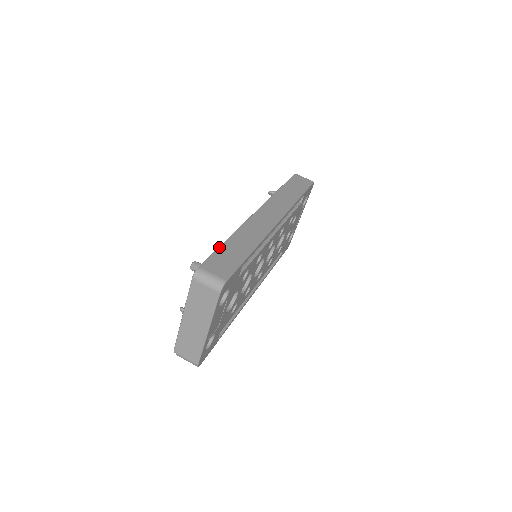
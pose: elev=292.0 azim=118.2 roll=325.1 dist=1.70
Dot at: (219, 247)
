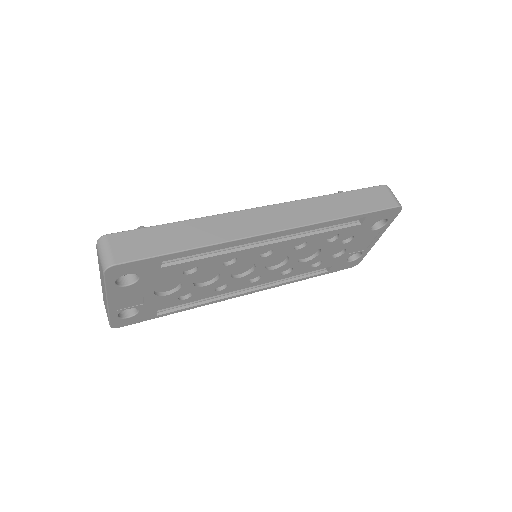
Dot at: (158, 225)
